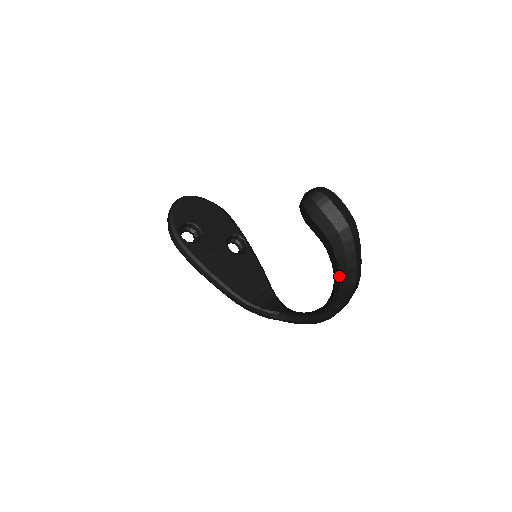
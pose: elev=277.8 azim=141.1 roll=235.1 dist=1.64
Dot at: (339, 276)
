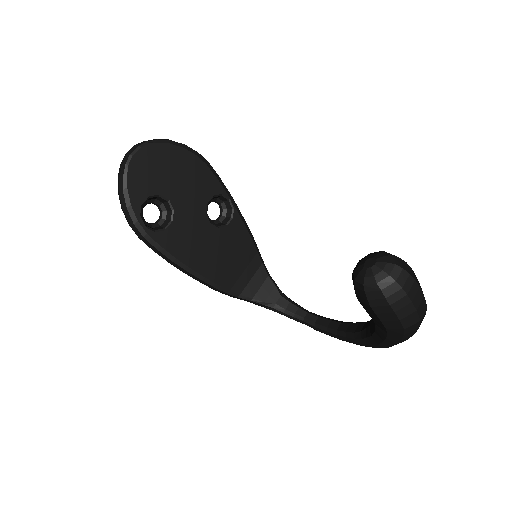
Dot at: (380, 343)
